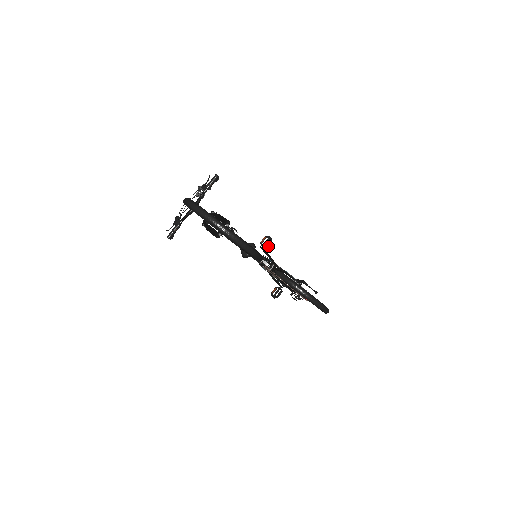
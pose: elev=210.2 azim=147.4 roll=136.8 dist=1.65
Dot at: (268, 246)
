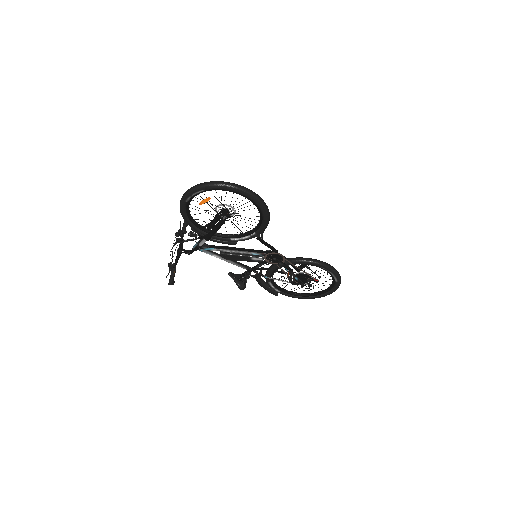
Dot at: (262, 236)
